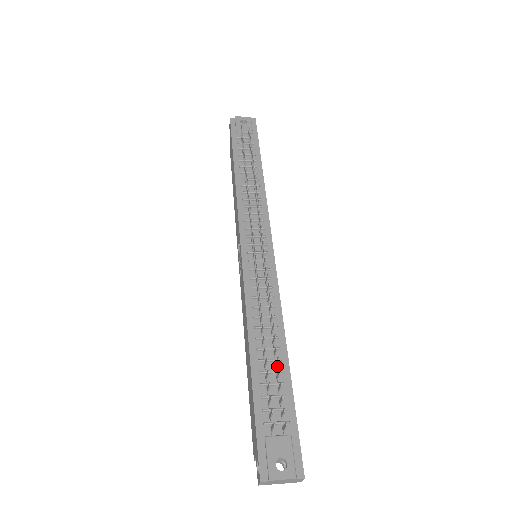
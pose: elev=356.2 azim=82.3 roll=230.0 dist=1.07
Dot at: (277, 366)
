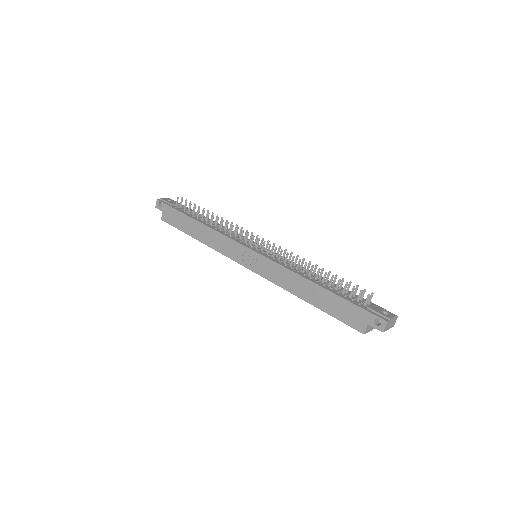
Dot at: (333, 286)
